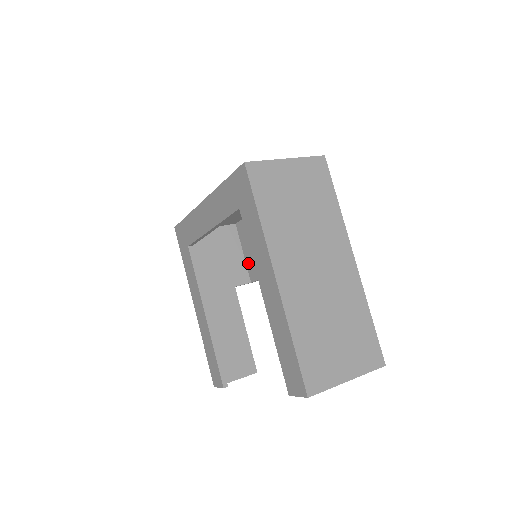
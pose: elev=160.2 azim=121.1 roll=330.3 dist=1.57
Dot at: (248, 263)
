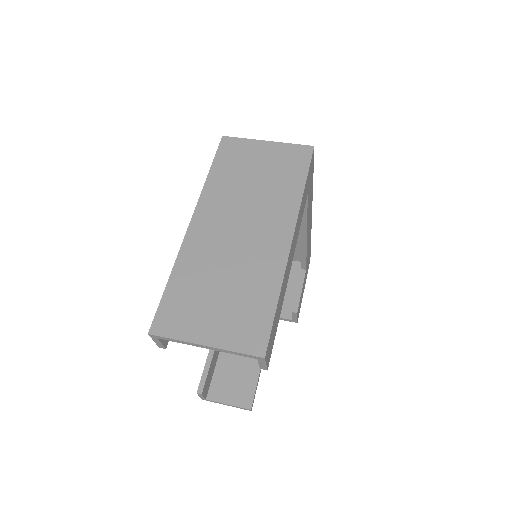
Dot at: occluded
